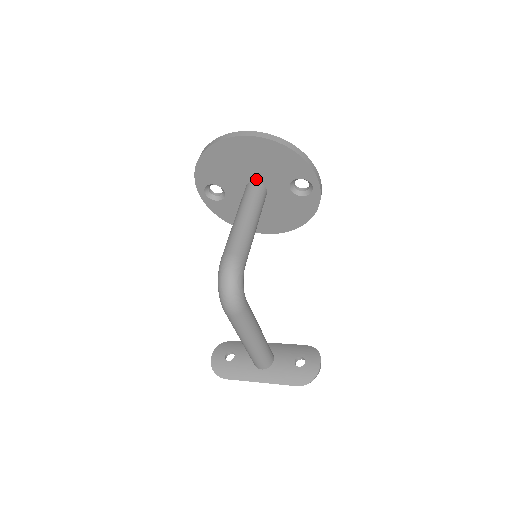
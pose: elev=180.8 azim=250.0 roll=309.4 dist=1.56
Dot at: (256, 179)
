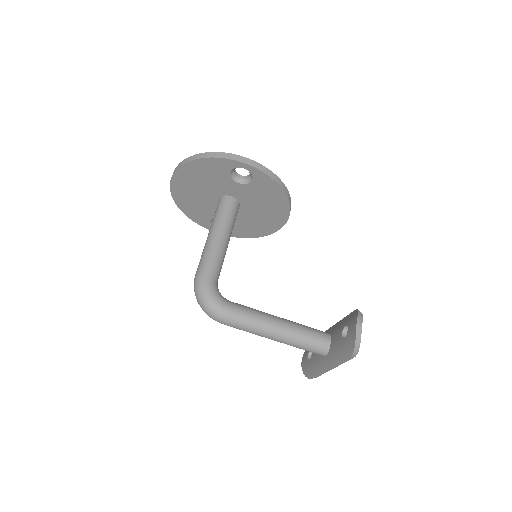
Dot at: (218, 196)
